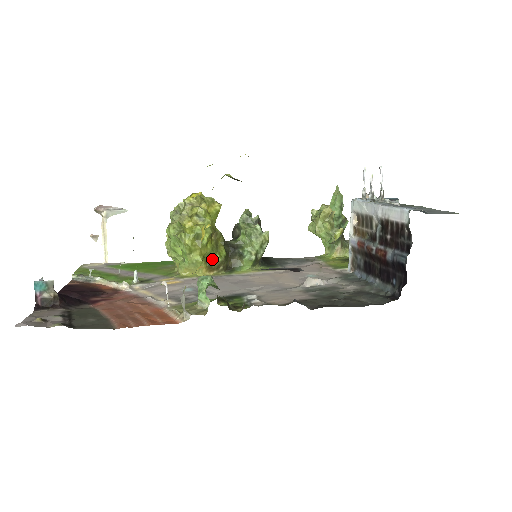
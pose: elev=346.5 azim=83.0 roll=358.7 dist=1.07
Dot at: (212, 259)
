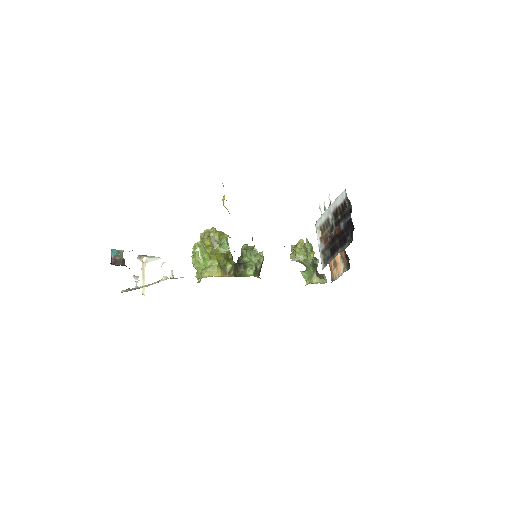
Dot at: (225, 265)
